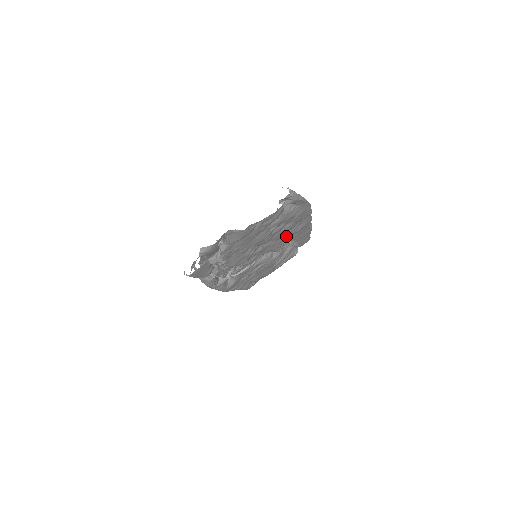
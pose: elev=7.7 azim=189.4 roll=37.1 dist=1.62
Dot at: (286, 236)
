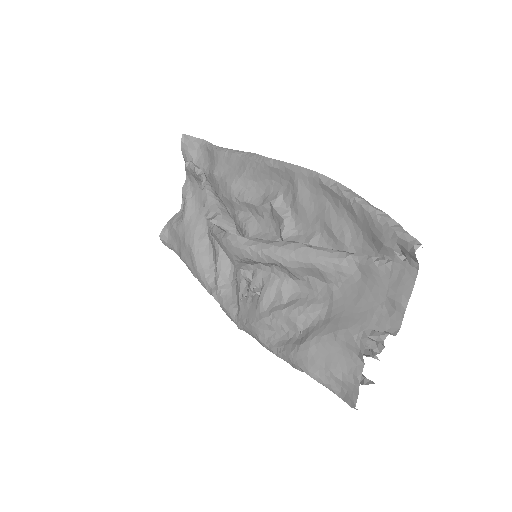
Dot at: occluded
